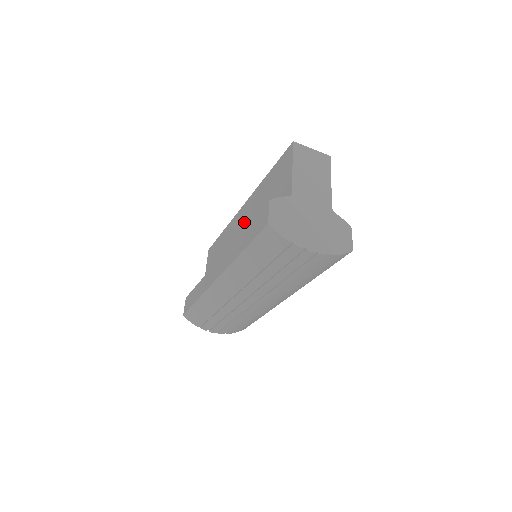
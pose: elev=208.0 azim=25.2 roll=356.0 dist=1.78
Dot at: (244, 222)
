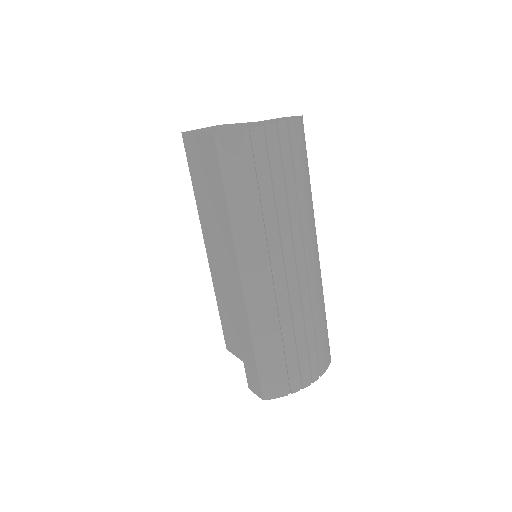
Dot at: (217, 247)
